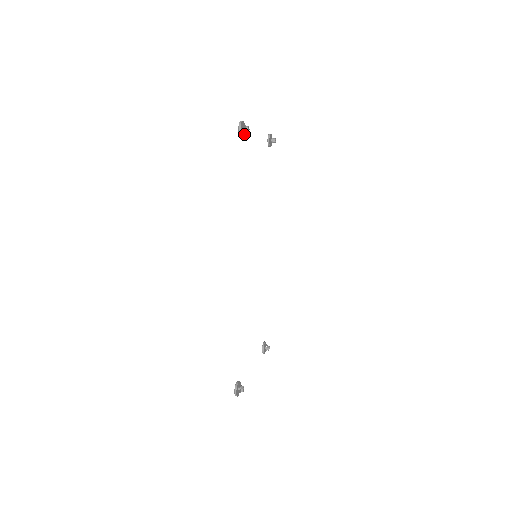
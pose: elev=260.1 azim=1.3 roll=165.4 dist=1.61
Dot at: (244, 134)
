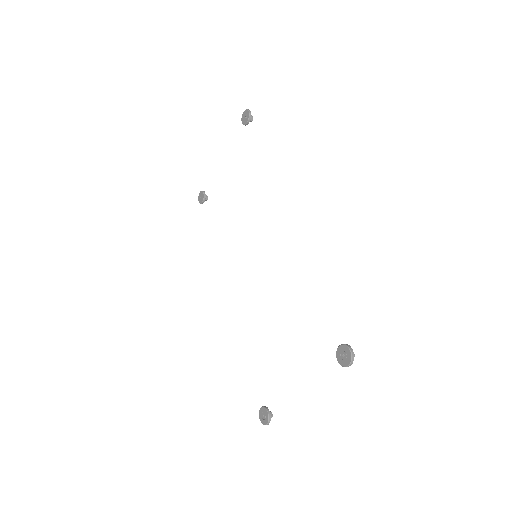
Dot at: (245, 124)
